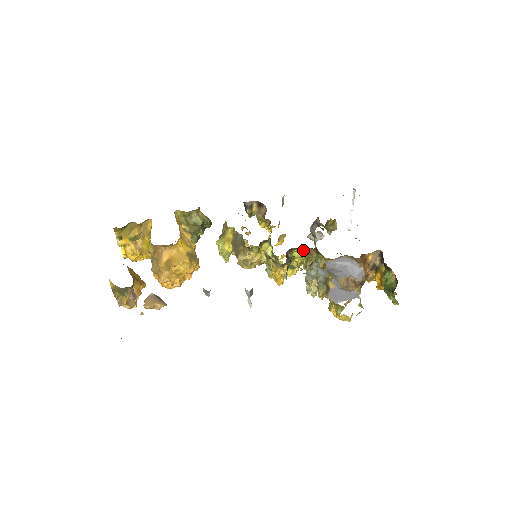
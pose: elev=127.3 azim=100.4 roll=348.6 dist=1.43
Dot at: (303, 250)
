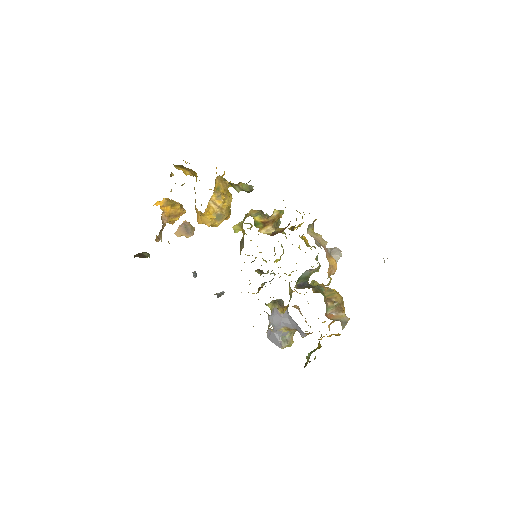
Dot at: occluded
